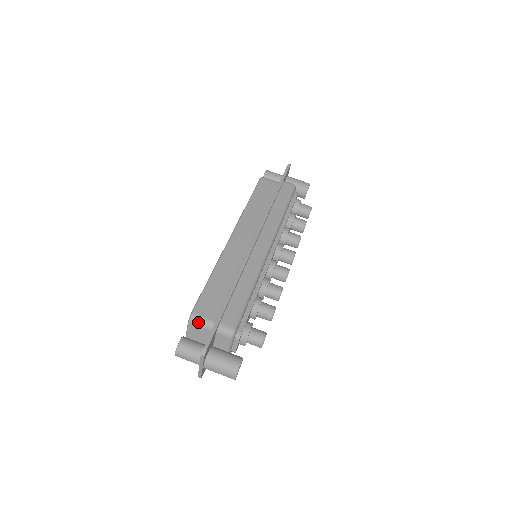
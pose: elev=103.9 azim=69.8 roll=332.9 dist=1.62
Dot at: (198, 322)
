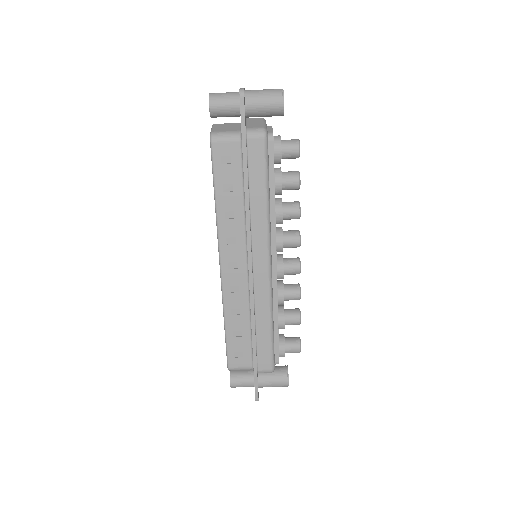
Dot at: occluded
